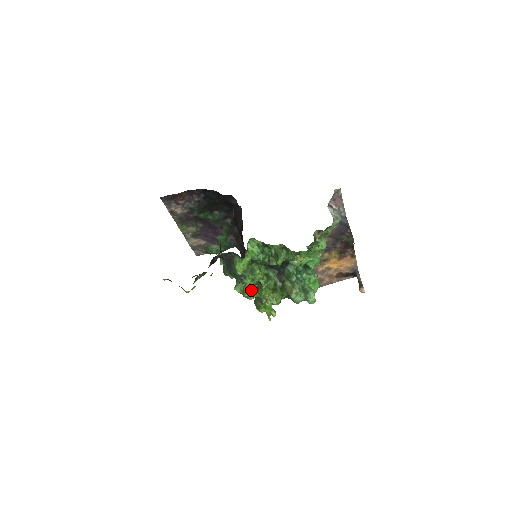
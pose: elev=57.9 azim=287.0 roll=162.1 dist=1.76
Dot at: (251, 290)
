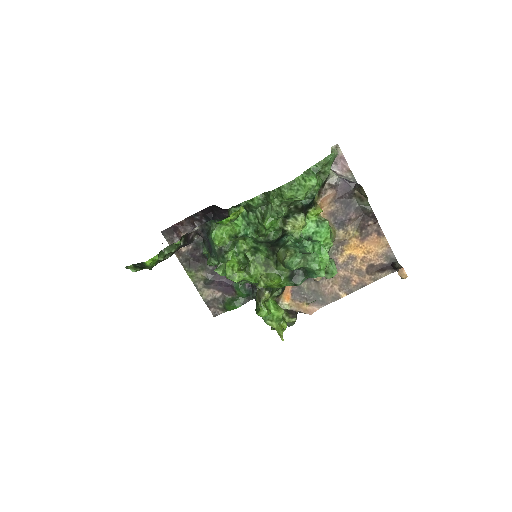
Dot at: (234, 265)
